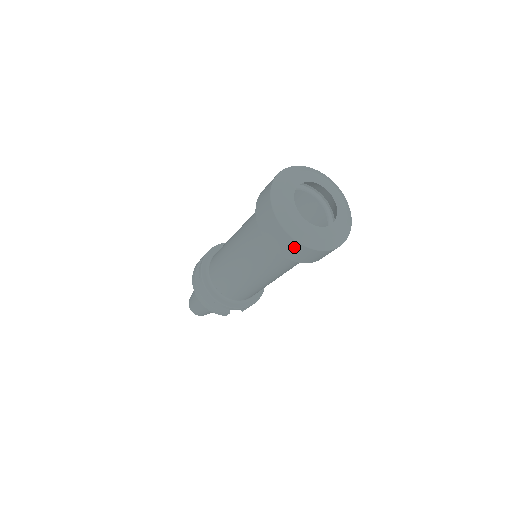
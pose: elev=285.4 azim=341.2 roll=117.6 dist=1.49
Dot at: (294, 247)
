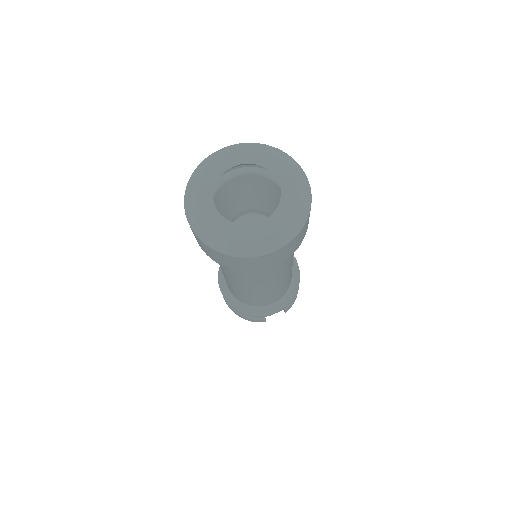
Dot at: (227, 259)
